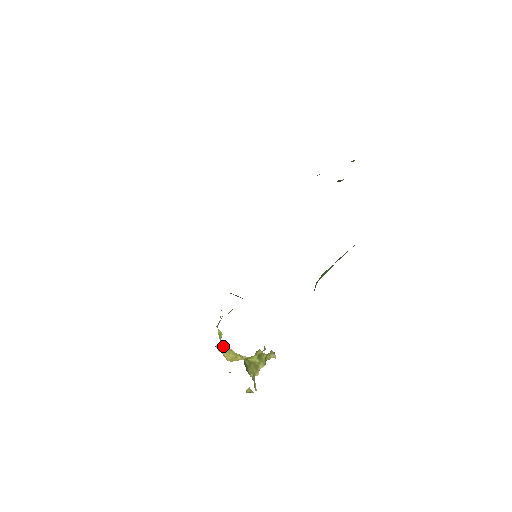
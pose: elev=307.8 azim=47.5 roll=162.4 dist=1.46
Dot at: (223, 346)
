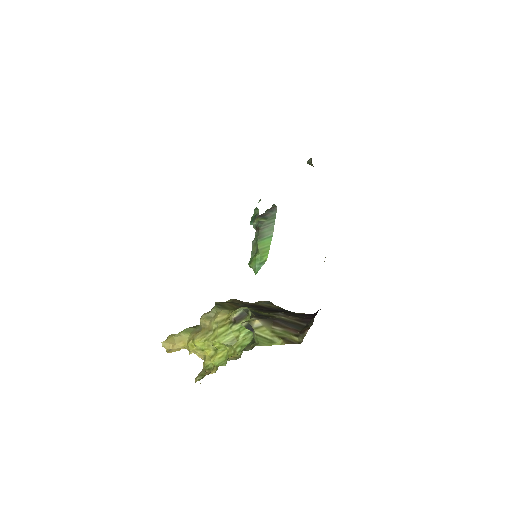
Dot at: (173, 343)
